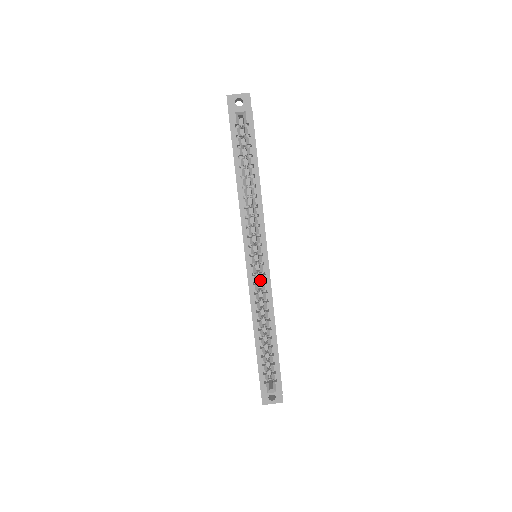
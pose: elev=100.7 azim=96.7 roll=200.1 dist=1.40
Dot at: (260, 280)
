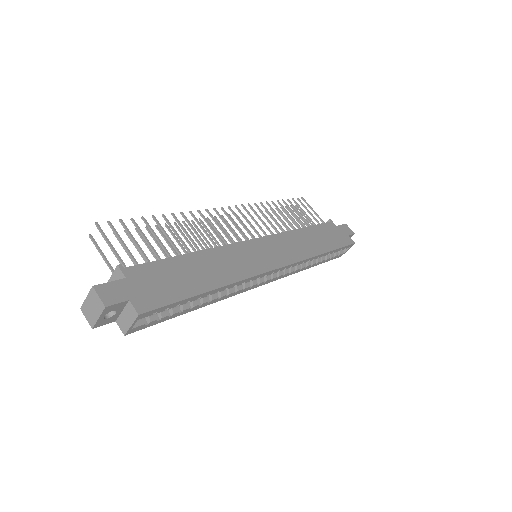
Dot at: occluded
